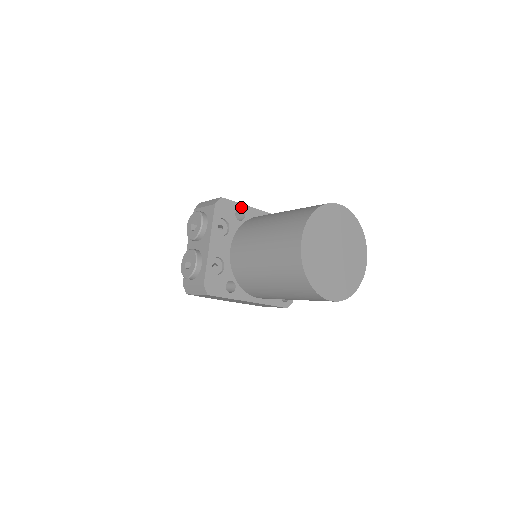
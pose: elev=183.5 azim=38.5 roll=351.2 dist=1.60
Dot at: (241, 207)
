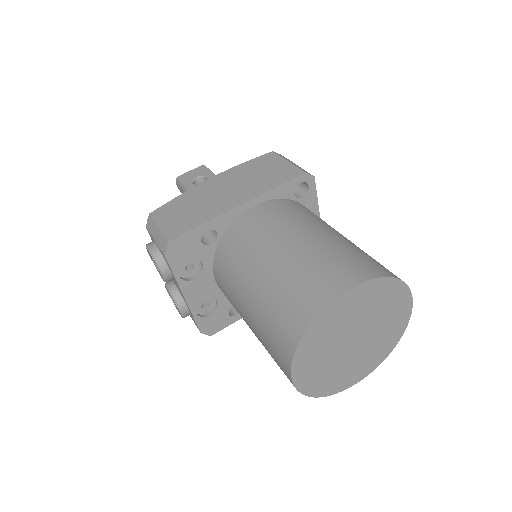
Dot at: (206, 227)
